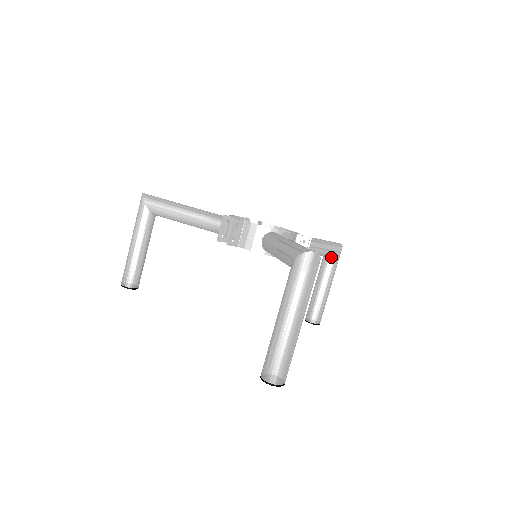
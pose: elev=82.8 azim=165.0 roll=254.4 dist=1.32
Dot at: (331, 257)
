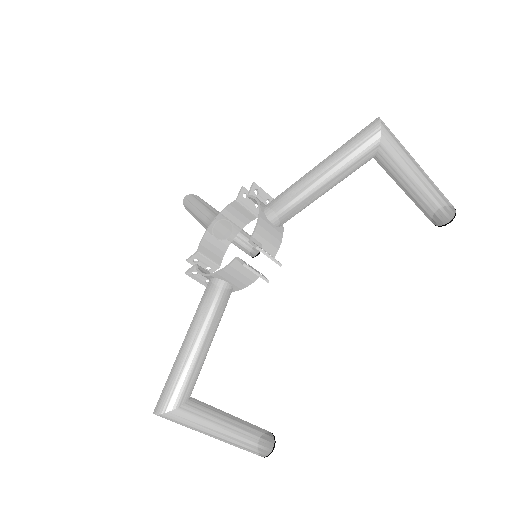
Dot at: (374, 157)
